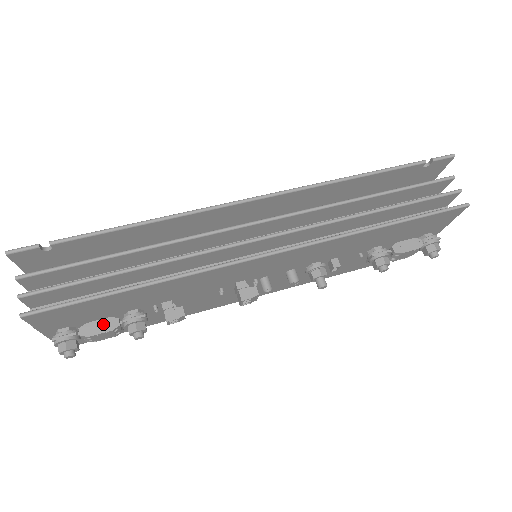
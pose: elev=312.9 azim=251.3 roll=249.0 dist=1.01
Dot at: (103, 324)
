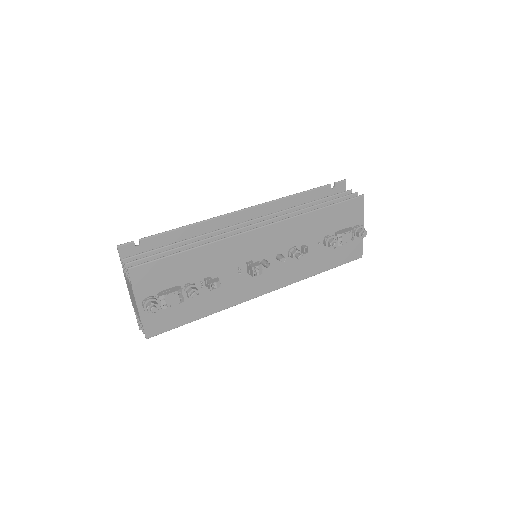
Dot at: (171, 289)
